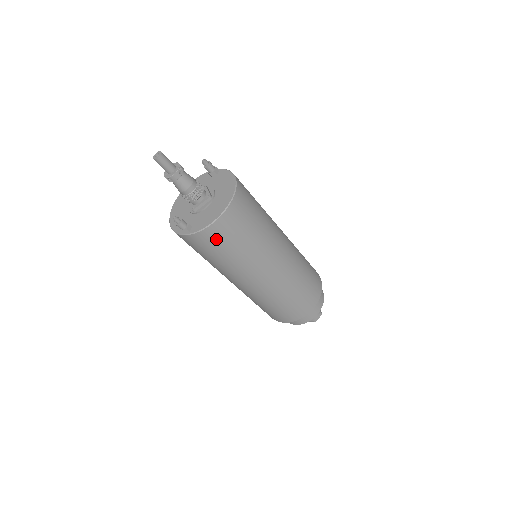
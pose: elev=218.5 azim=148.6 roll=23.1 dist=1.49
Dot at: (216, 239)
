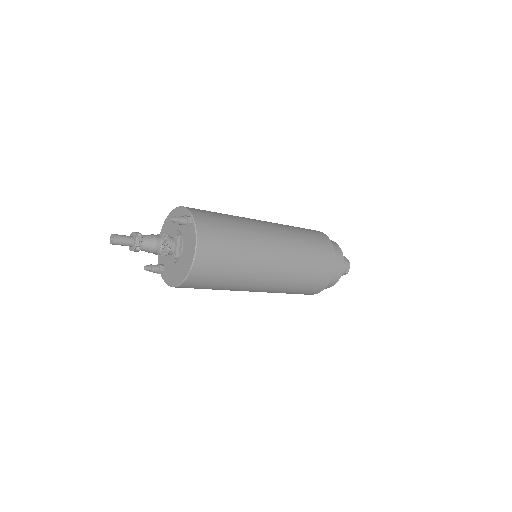
Dot at: occluded
